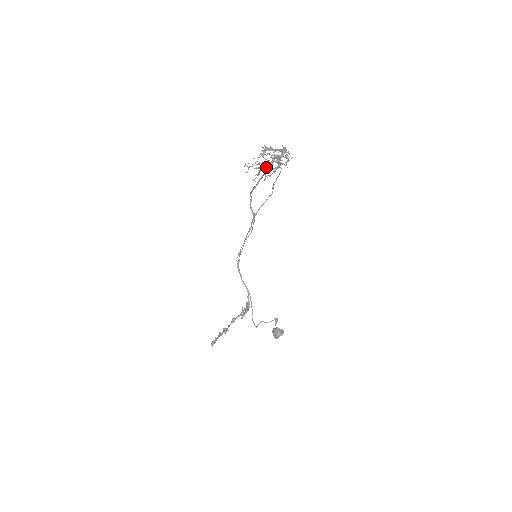
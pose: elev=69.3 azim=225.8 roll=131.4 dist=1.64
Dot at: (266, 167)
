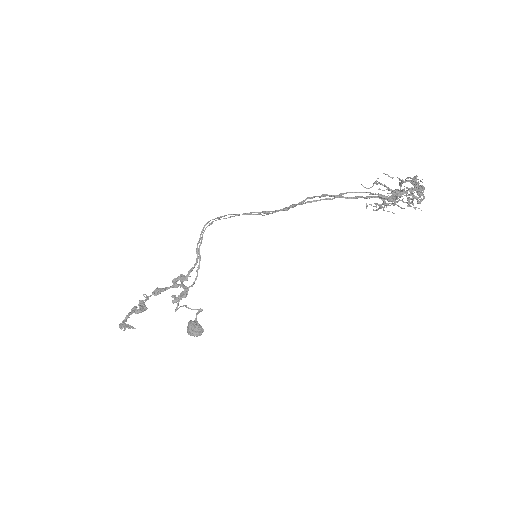
Dot at: (395, 203)
